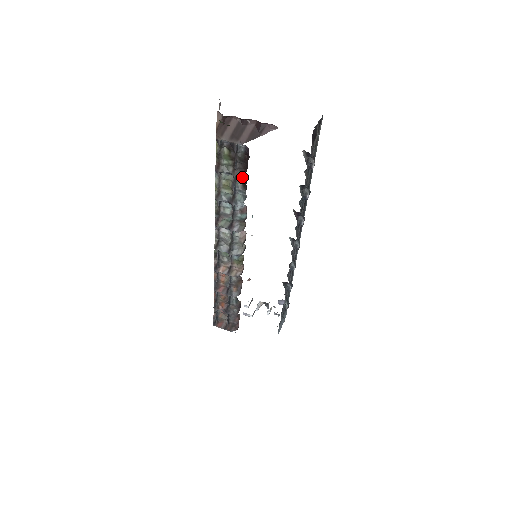
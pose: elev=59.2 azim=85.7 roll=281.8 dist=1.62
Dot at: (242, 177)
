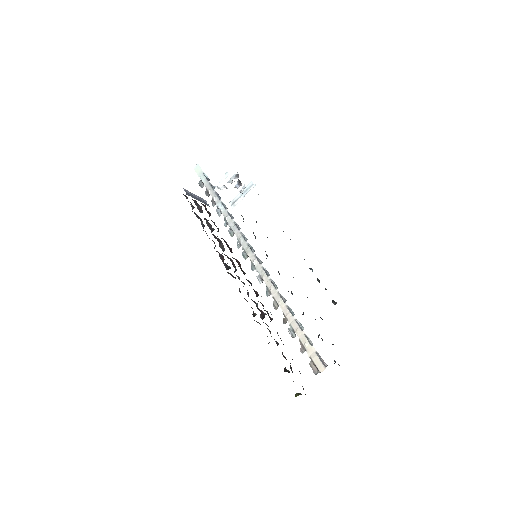
Dot at: occluded
